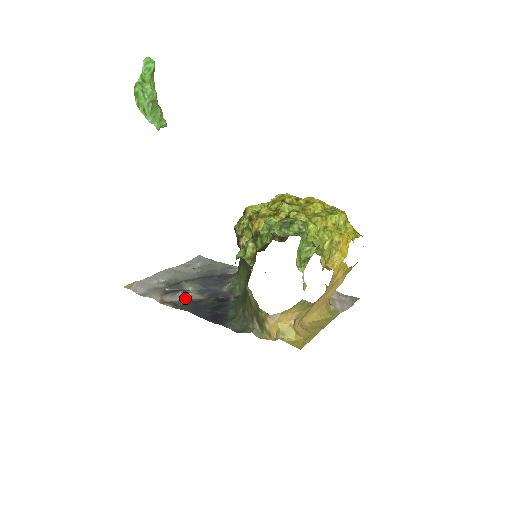
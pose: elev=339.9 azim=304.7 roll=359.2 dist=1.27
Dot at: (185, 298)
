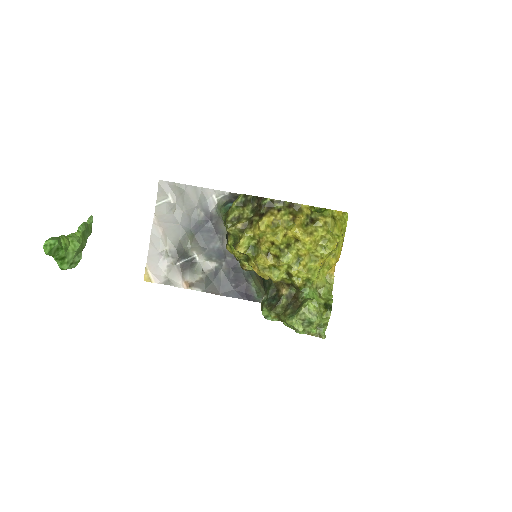
Dot at: (202, 272)
